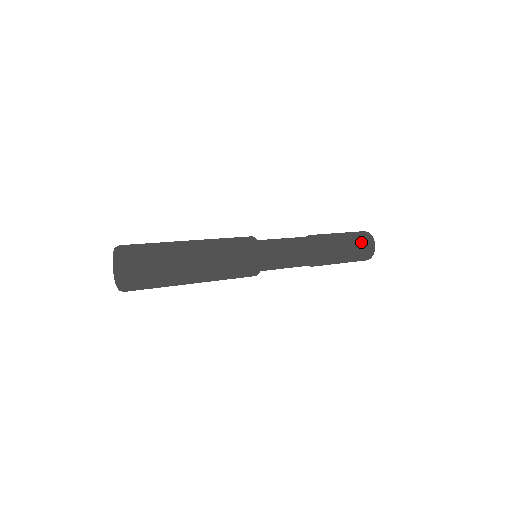
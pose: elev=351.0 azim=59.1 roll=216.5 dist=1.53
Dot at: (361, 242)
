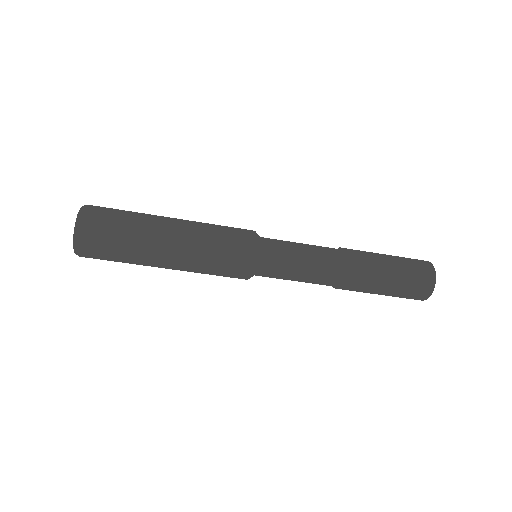
Dot at: (413, 272)
